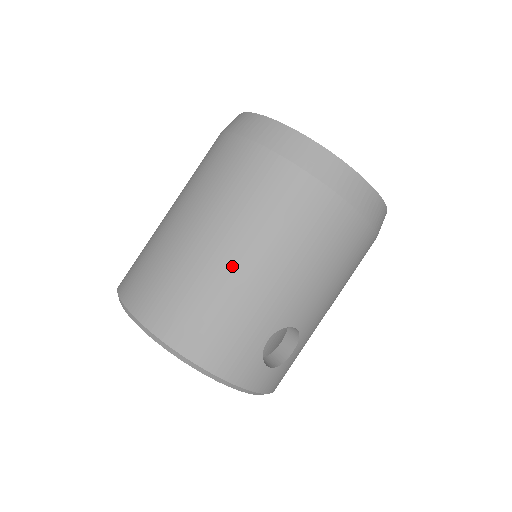
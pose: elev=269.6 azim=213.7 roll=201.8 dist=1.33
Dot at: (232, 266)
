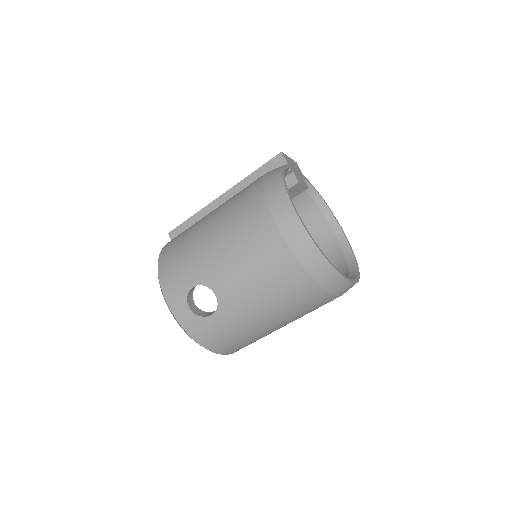
Dot at: occluded
